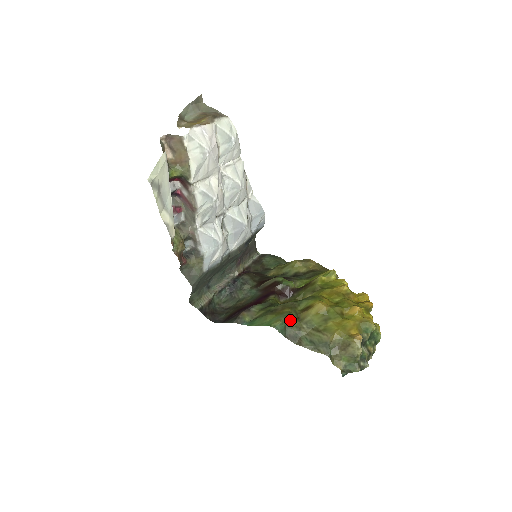
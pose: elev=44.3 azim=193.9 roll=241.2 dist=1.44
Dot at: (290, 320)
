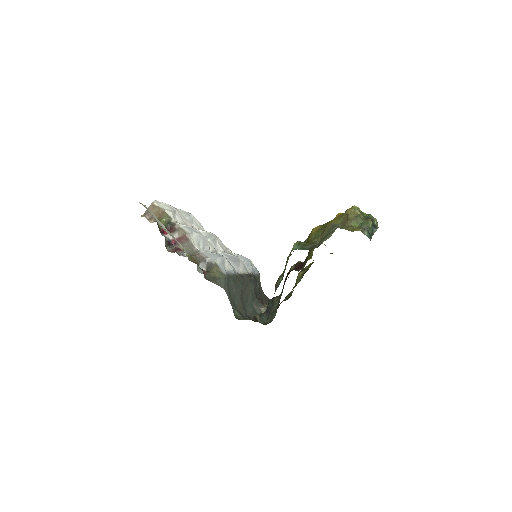
Dot at: (302, 243)
